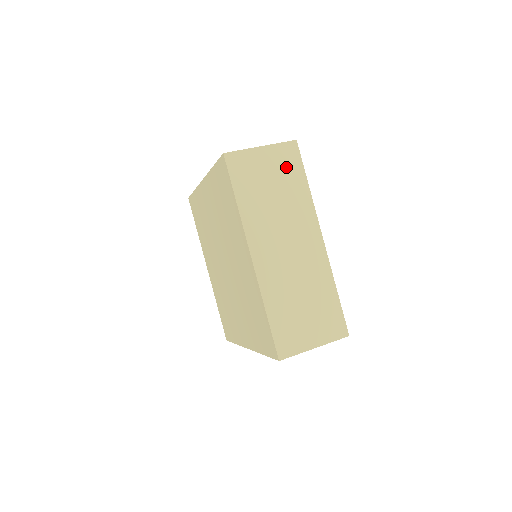
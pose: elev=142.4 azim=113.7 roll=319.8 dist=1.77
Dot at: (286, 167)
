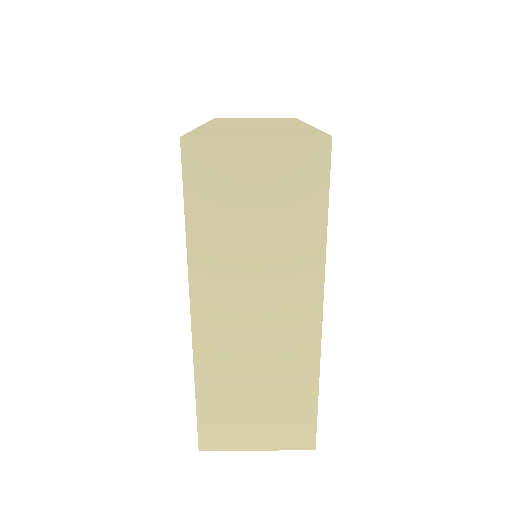
Dot at: (294, 184)
